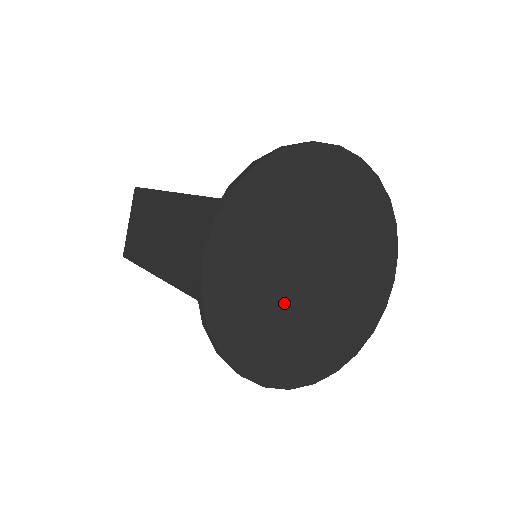
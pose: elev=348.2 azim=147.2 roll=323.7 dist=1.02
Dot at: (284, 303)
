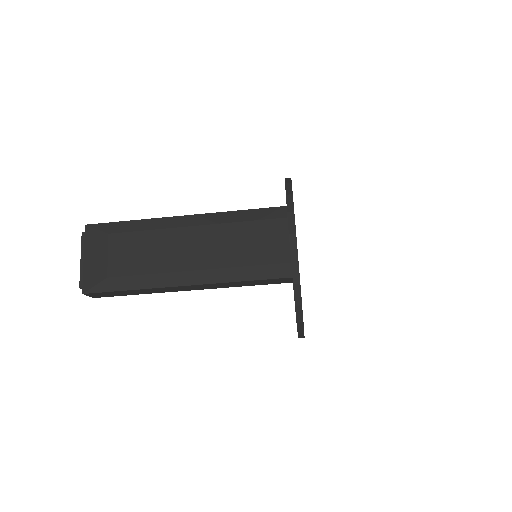
Dot at: occluded
